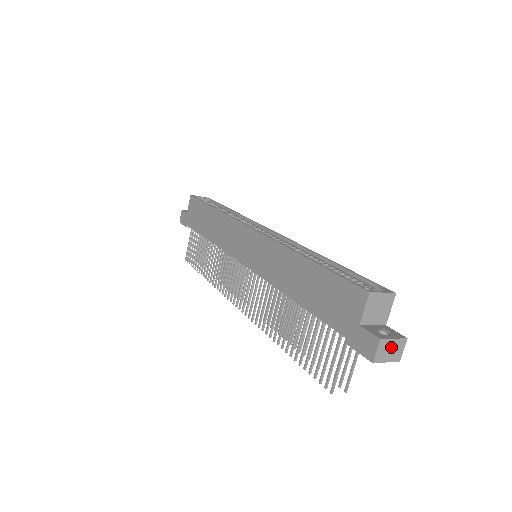
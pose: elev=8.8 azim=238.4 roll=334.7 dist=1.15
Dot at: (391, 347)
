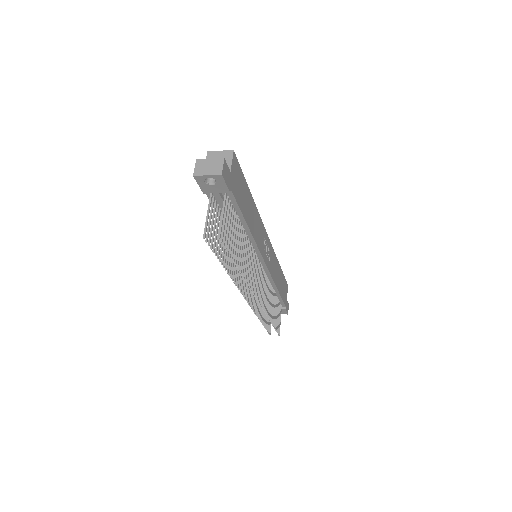
Dot at: (209, 165)
